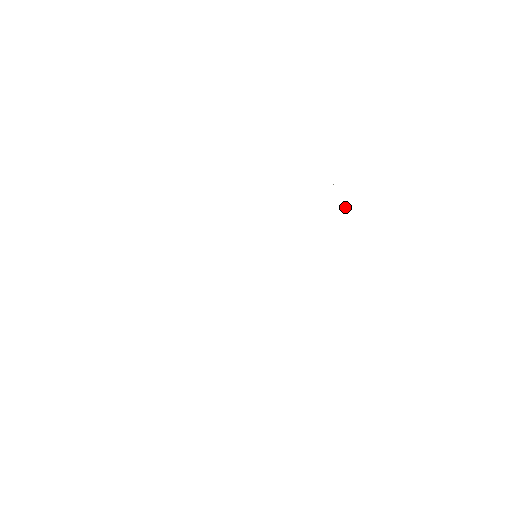
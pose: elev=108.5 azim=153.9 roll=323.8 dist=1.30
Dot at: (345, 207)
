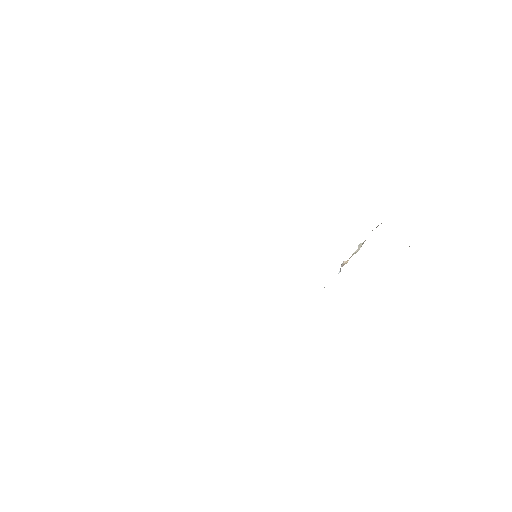
Dot at: occluded
